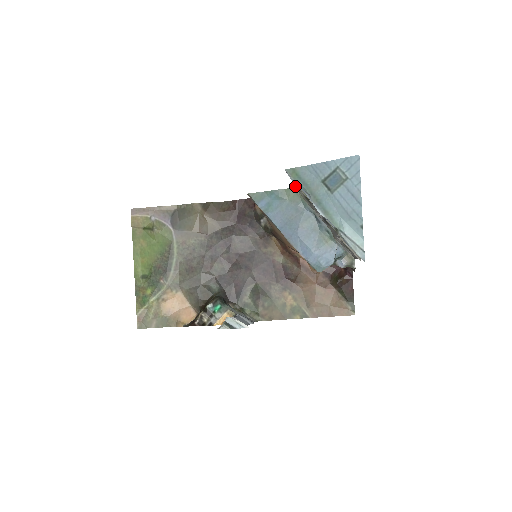
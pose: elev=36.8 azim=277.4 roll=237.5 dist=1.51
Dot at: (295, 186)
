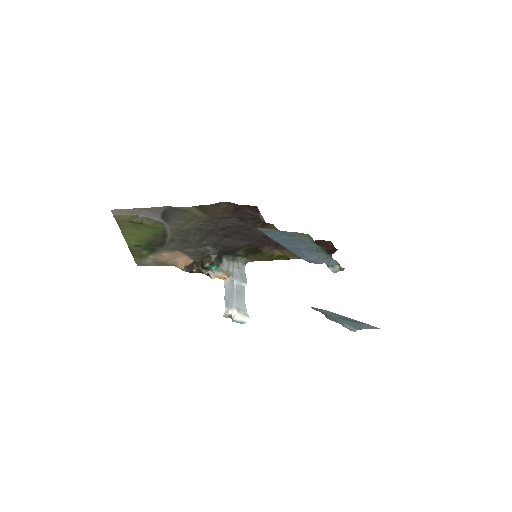
Dot at: occluded
